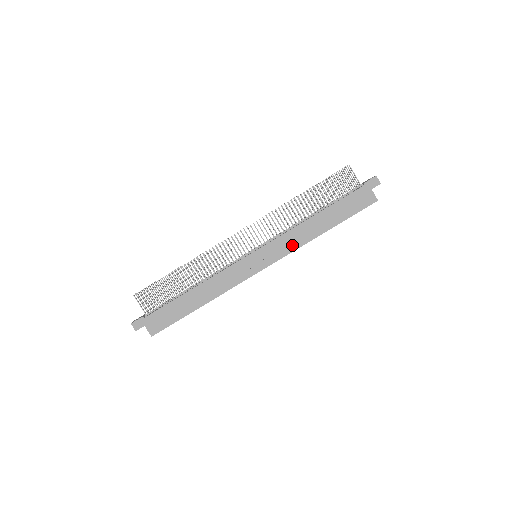
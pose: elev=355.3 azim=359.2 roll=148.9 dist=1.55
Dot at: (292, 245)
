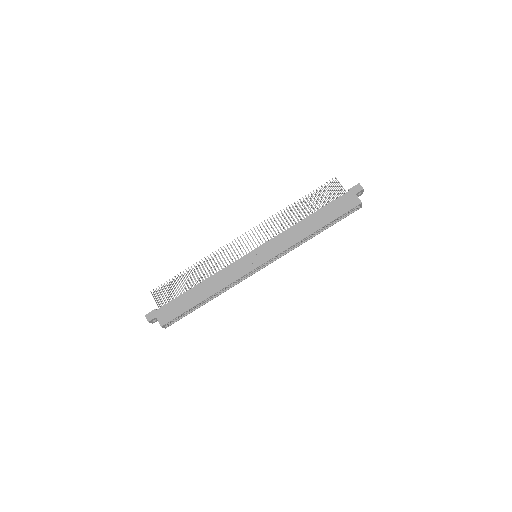
Dot at: (286, 243)
